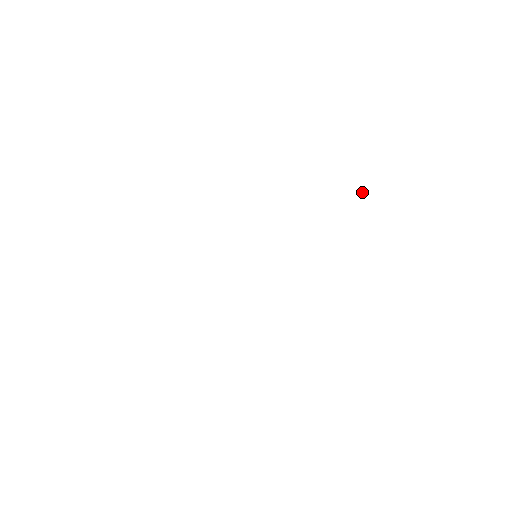
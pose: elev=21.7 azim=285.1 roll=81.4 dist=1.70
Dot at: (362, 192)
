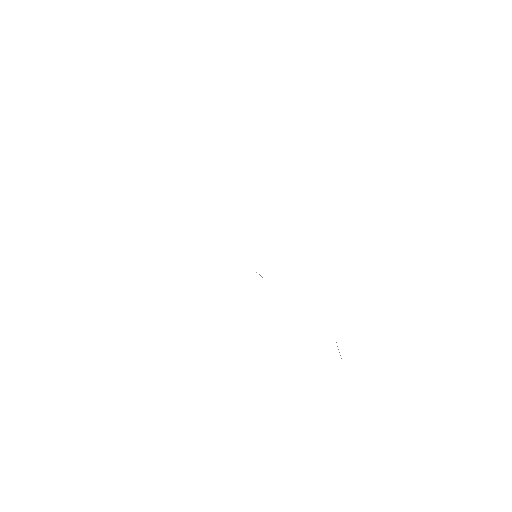
Dot at: occluded
